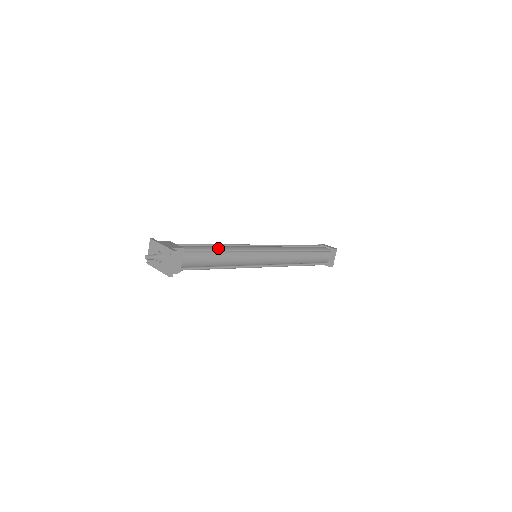
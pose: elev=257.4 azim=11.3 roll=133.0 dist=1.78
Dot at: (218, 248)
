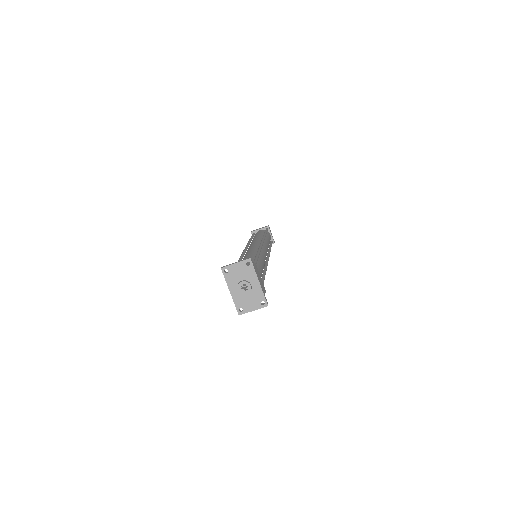
Dot at: occluded
